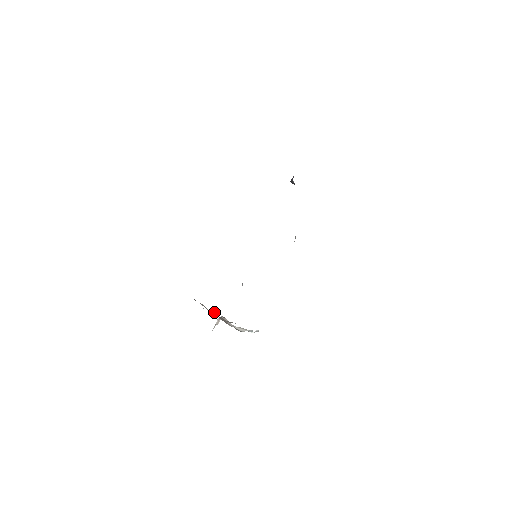
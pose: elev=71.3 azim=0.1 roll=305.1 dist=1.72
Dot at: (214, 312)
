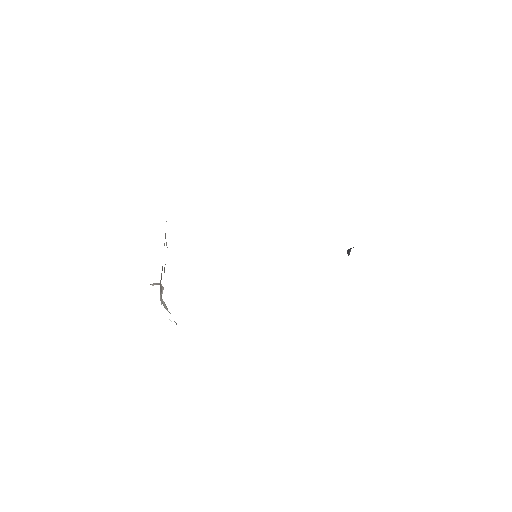
Dot at: occluded
